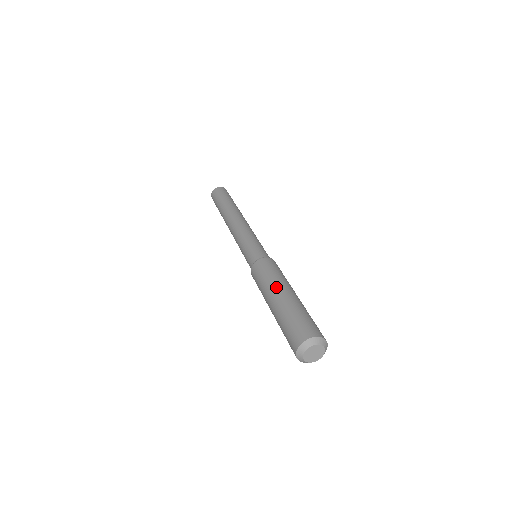
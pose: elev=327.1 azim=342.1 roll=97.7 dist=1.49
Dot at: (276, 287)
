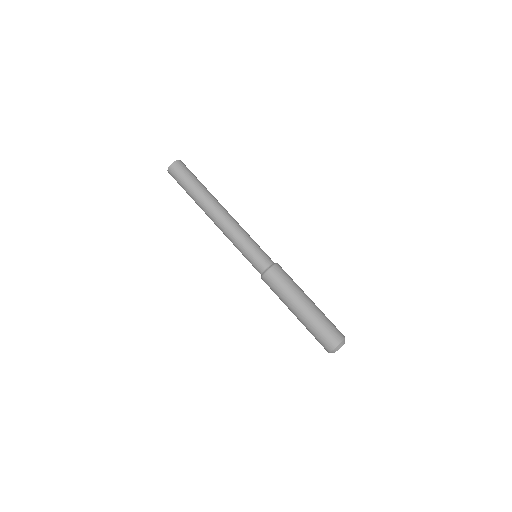
Dot at: (297, 300)
